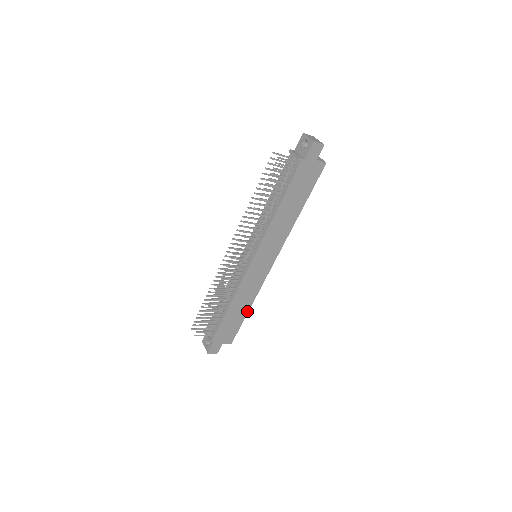
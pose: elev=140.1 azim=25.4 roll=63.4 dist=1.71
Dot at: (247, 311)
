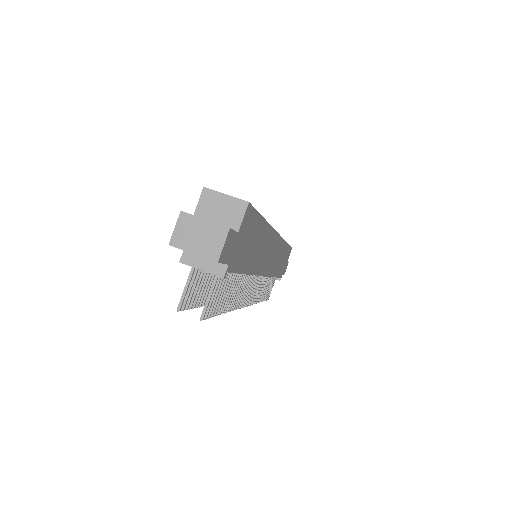
Dot at: (286, 245)
